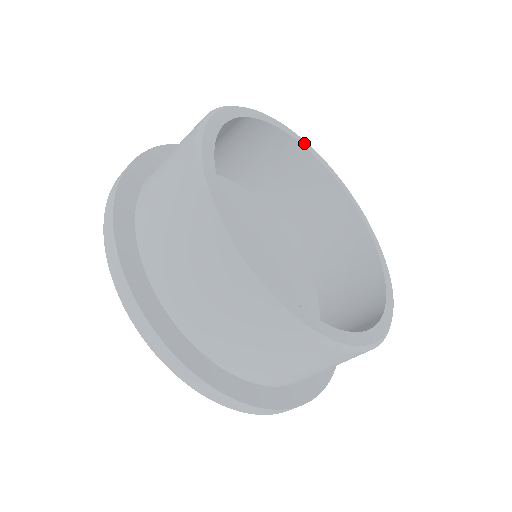
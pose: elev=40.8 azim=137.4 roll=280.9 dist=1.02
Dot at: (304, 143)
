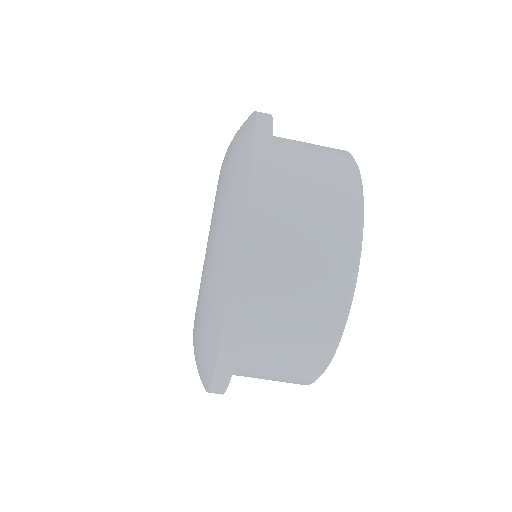
Dot at: occluded
